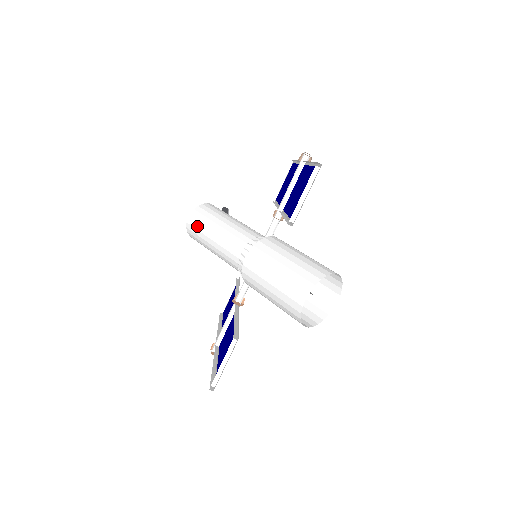
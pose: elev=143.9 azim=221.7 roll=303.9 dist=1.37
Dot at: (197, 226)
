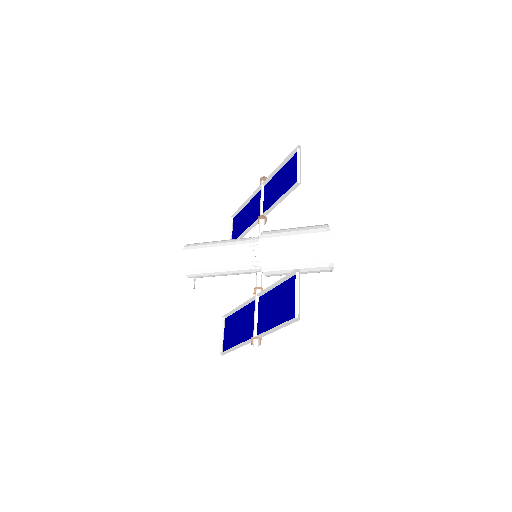
Dot at: (195, 254)
